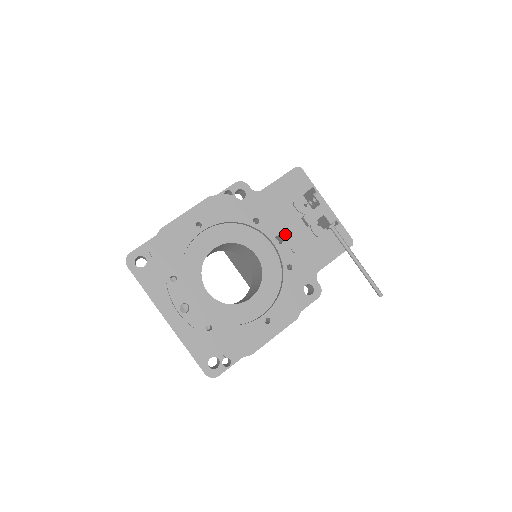
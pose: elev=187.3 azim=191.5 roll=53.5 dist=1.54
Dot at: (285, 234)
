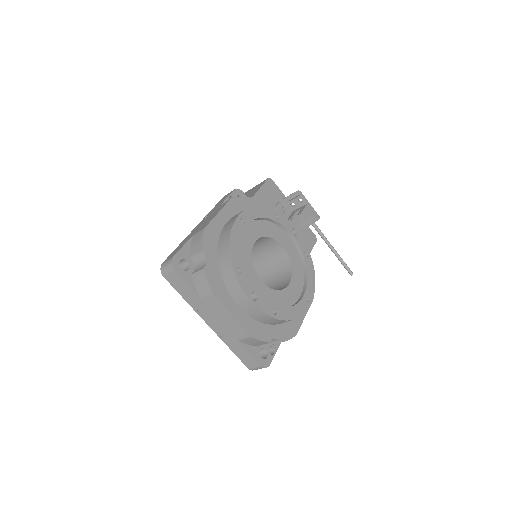
Dot at: occluded
